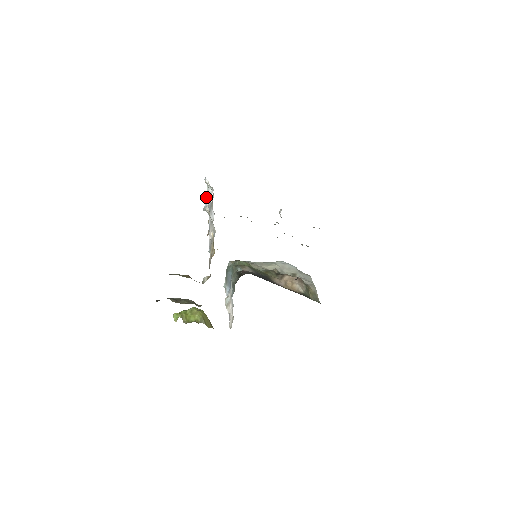
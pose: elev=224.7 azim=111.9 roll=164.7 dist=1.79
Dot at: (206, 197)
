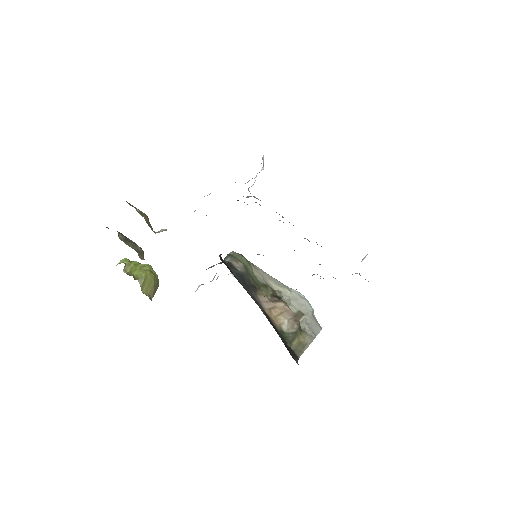
Dot at: occluded
